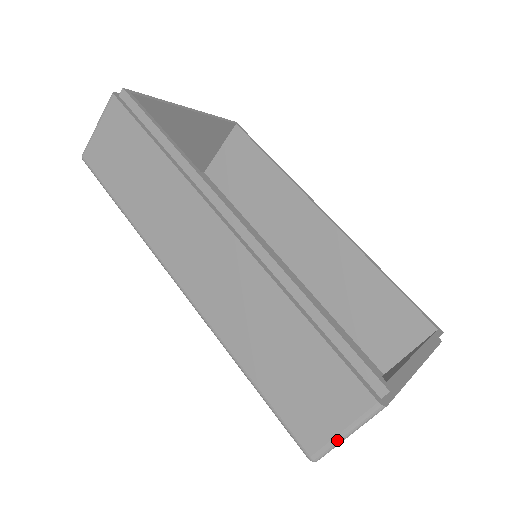
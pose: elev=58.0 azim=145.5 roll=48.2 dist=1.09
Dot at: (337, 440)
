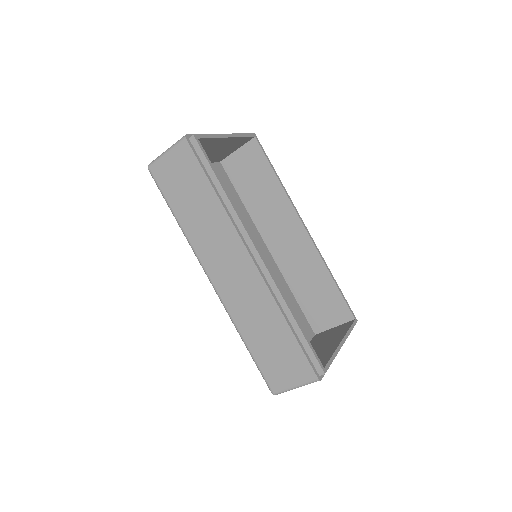
Dot at: (291, 389)
